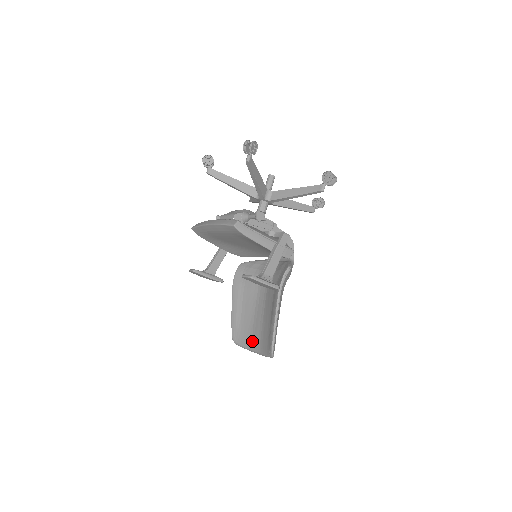
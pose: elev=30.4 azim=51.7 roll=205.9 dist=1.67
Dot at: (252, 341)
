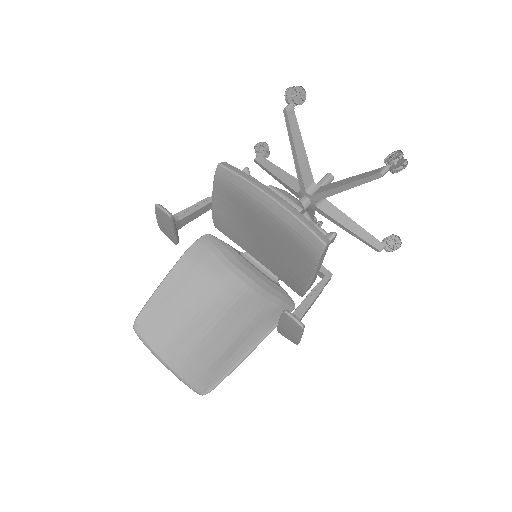
Dot at: (169, 347)
